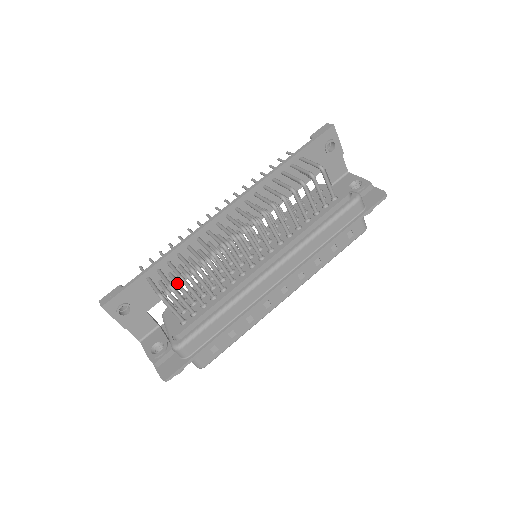
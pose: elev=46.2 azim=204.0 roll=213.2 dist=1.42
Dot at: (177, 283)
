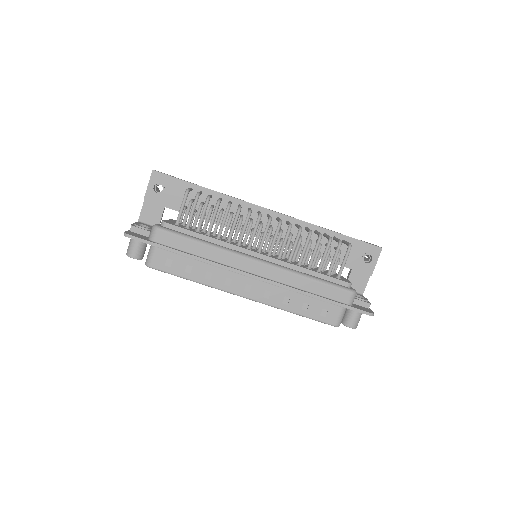
Dot at: (202, 203)
